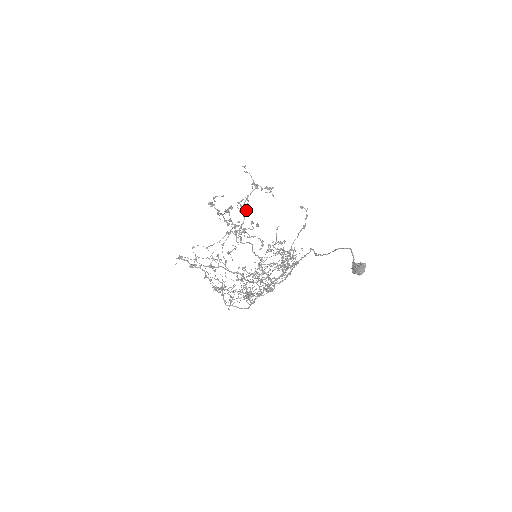
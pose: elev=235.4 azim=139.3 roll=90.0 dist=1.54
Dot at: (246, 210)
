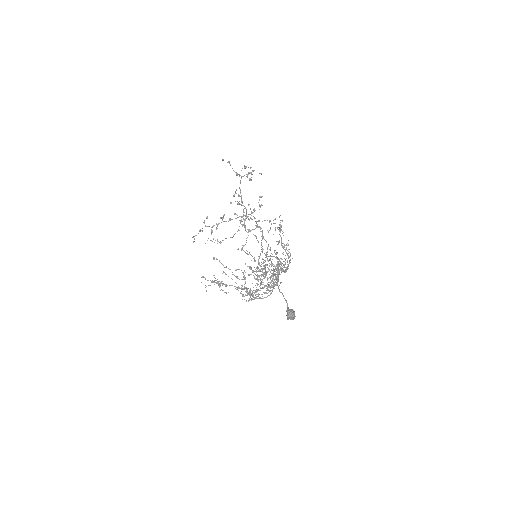
Dot at: occluded
